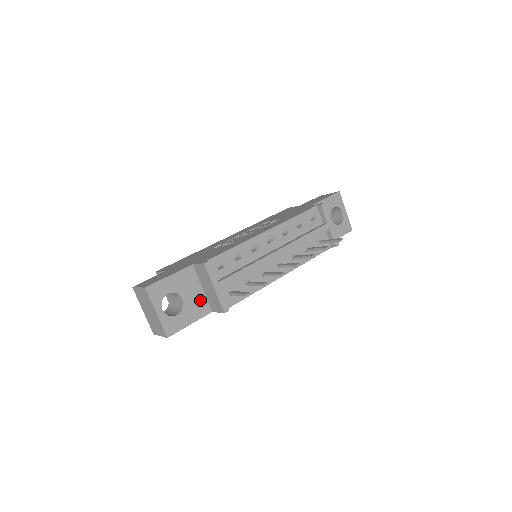
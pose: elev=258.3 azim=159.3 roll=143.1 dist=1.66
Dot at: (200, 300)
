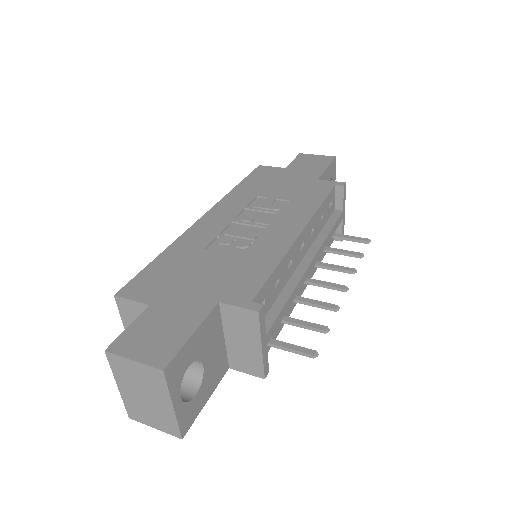
Dot at: (220, 357)
